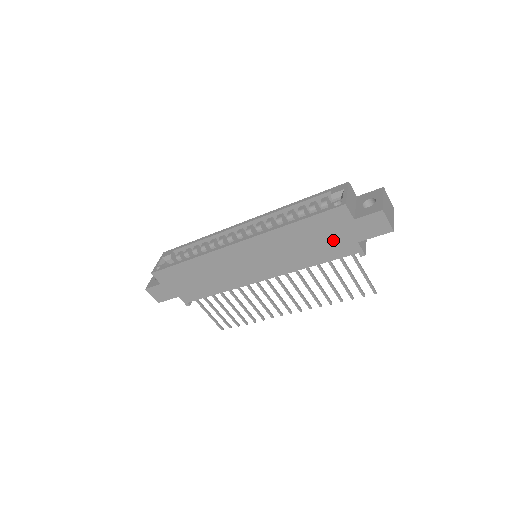
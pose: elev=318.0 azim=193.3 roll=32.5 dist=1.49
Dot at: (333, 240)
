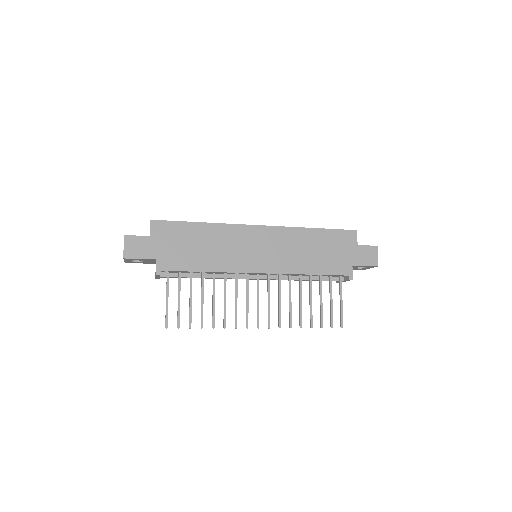
Dot at: (336, 256)
